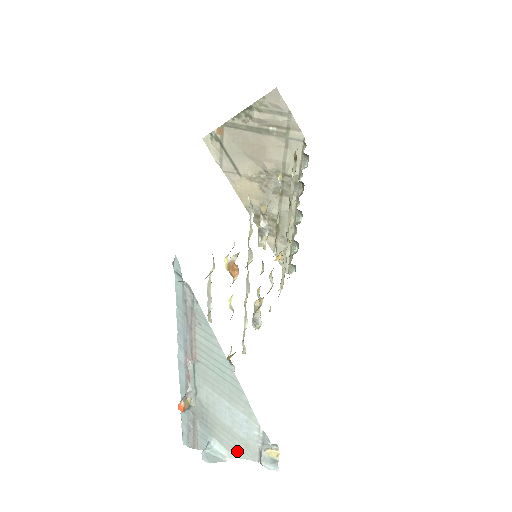
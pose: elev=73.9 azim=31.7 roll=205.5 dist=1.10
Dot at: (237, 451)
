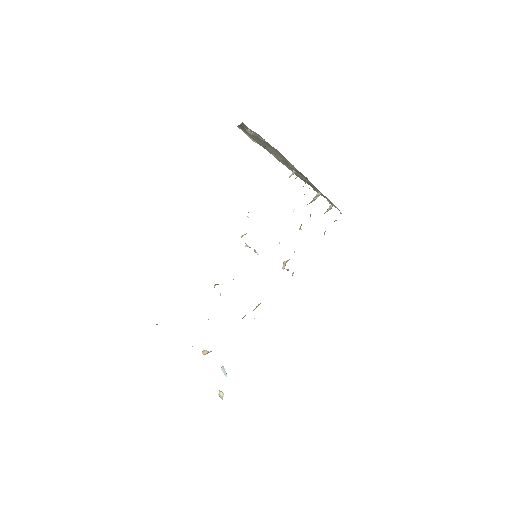
Dot at: occluded
